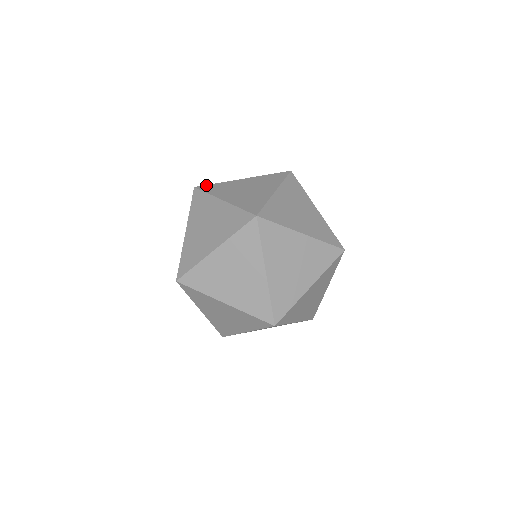
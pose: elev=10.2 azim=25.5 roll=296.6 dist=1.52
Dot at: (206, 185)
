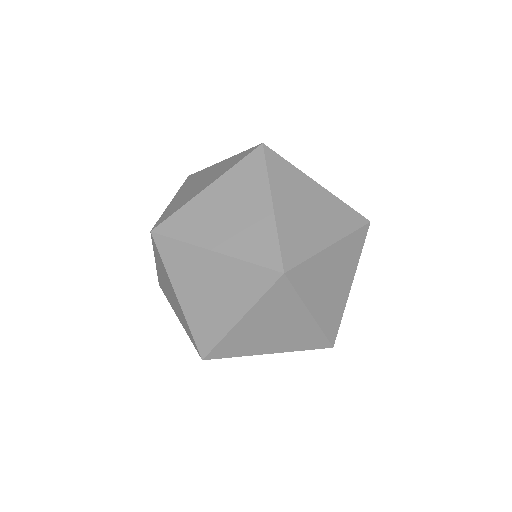
Dot at: (195, 173)
